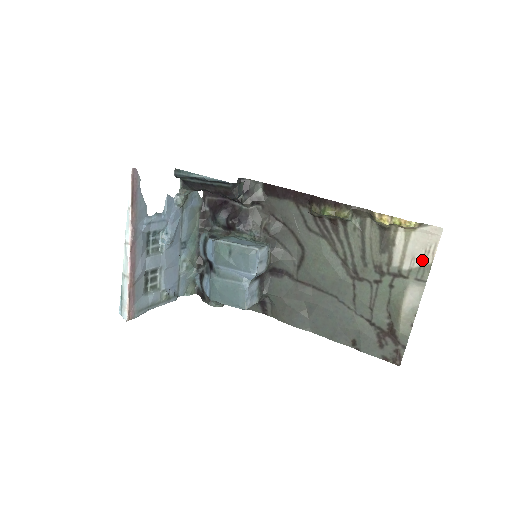
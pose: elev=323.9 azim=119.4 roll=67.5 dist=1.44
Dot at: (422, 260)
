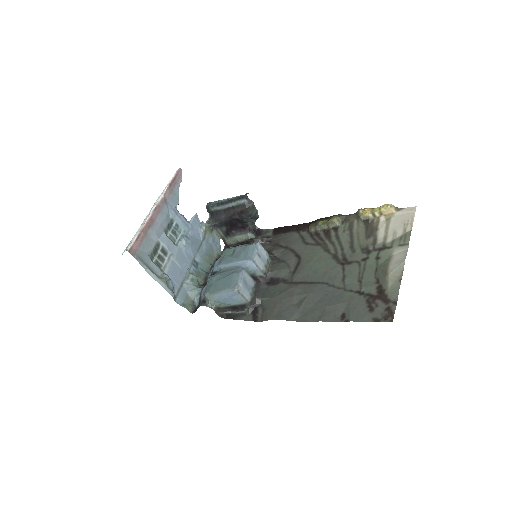
Dot at: (403, 231)
